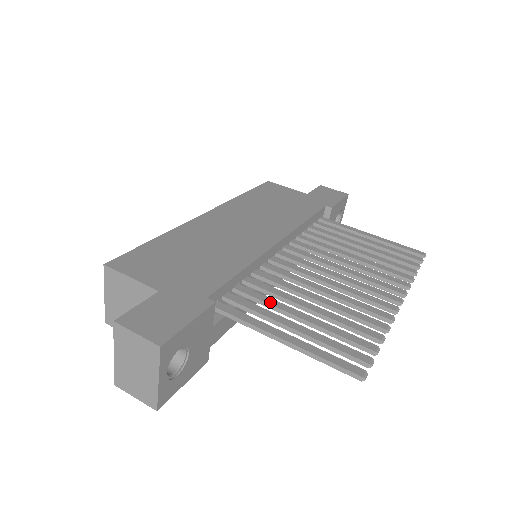
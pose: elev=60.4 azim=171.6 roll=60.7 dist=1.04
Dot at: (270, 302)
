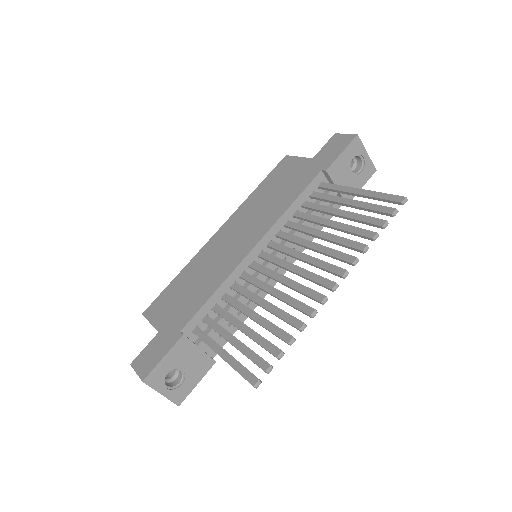
Dot at: (228, 318)
